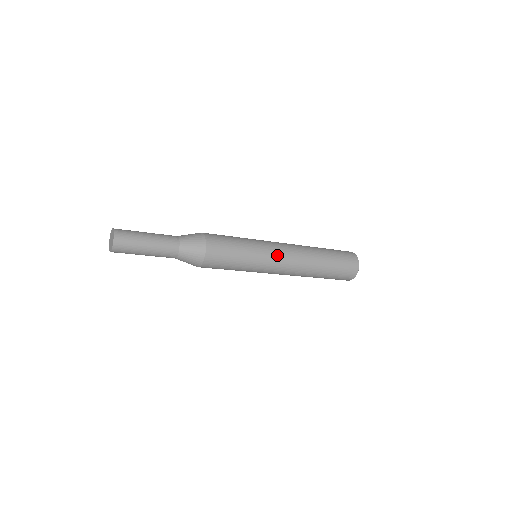
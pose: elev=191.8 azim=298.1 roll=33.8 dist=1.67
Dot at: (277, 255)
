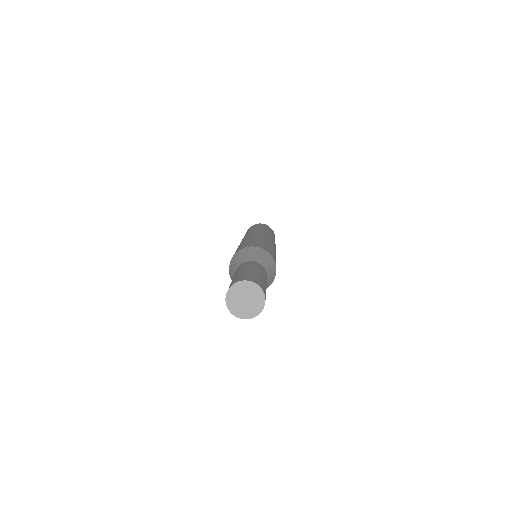
Dot at: (270, 240)
